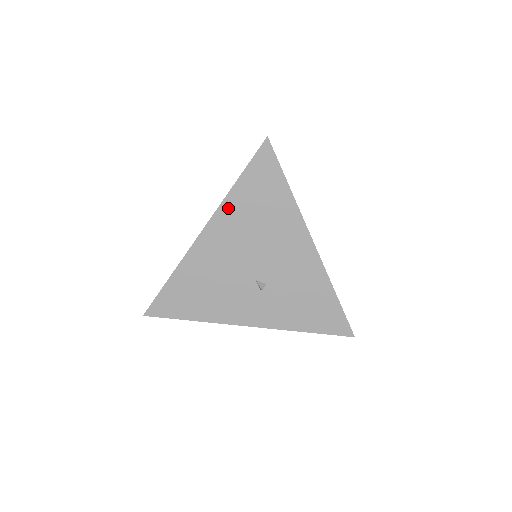
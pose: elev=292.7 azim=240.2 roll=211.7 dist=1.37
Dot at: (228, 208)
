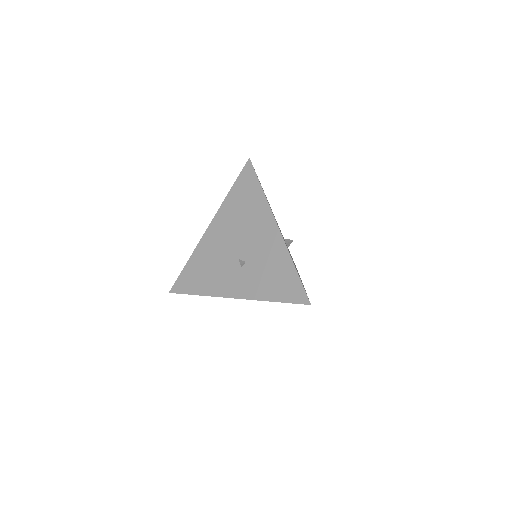
Dot at: occluded
